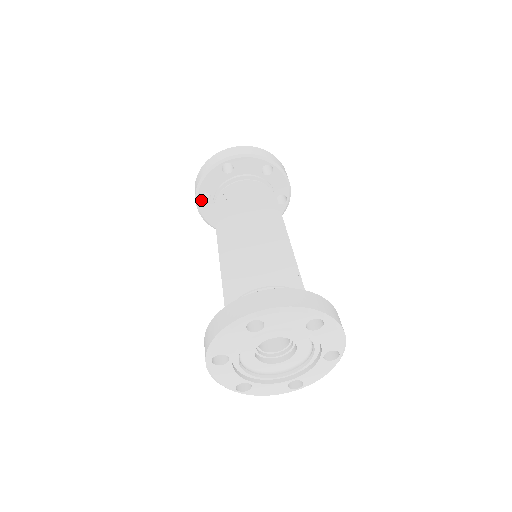
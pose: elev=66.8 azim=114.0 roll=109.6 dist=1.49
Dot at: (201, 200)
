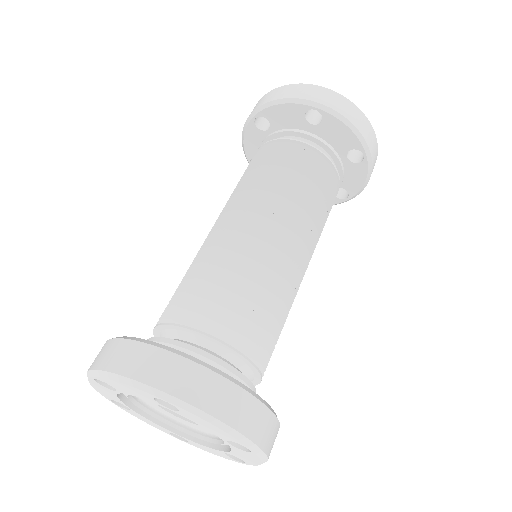
Dot at: (255, 122)
